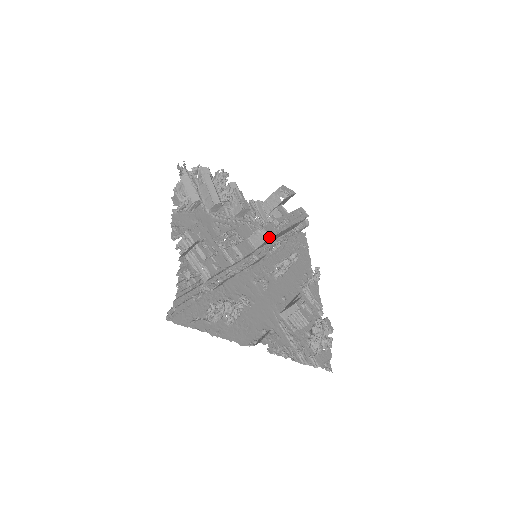
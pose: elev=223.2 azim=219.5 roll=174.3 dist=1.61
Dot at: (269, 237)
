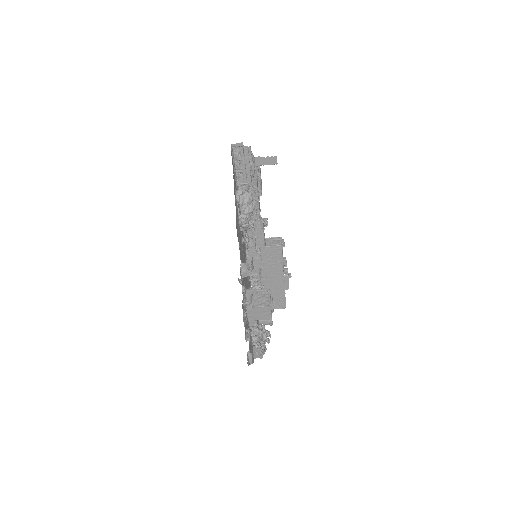
Dot at: (282, 248)
